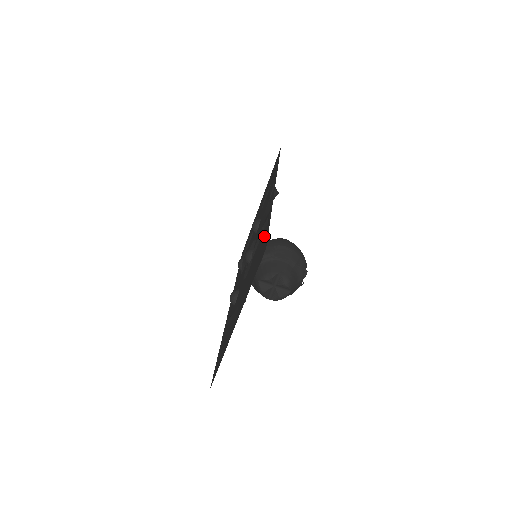
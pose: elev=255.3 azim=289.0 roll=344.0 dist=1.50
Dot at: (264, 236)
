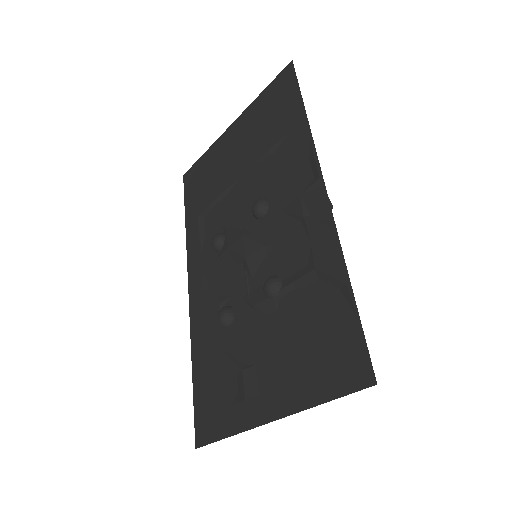
Dot at: (337, 315)
